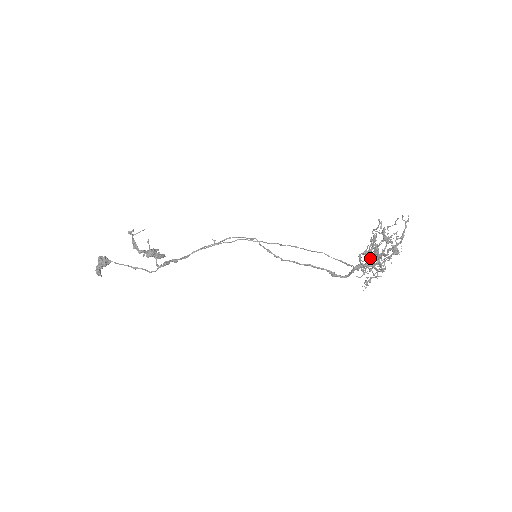
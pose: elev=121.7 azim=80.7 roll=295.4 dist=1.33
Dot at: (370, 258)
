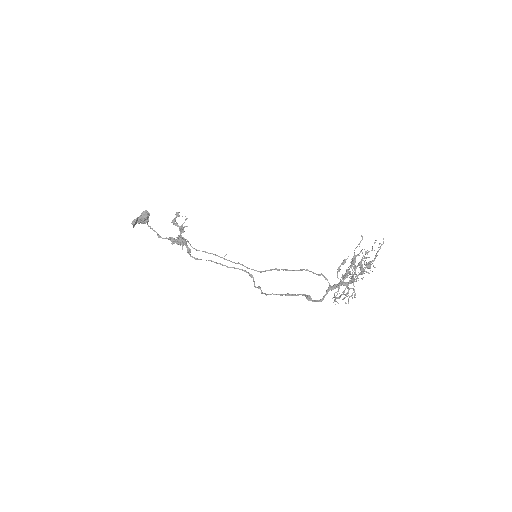
Dot at: (346, 276)
